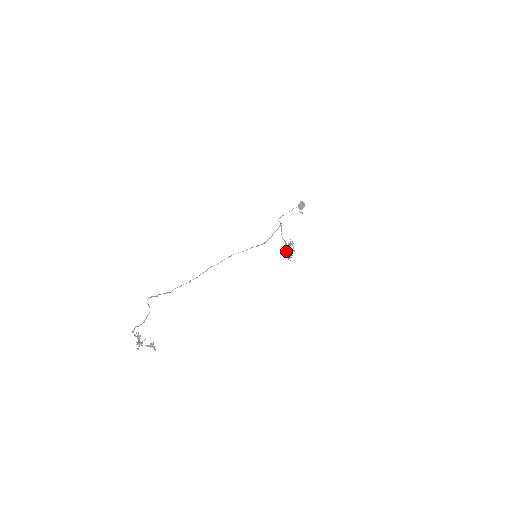
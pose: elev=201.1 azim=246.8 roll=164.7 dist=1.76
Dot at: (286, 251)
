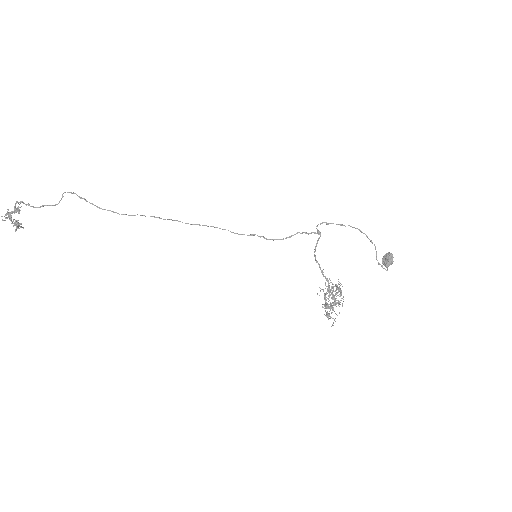
Dot at: (320, 288)
